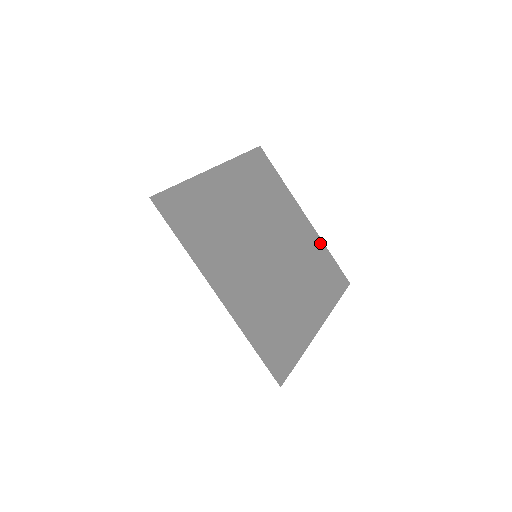
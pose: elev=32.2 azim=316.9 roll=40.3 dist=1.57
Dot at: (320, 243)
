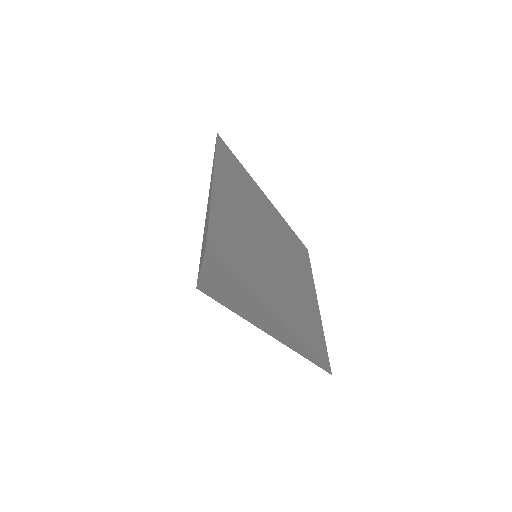
Dot at: (319, 323)
